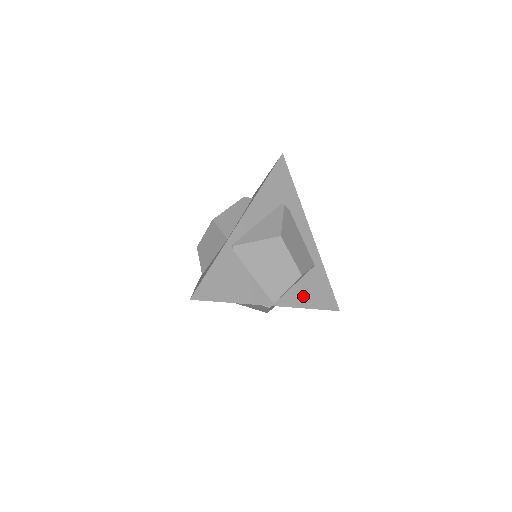
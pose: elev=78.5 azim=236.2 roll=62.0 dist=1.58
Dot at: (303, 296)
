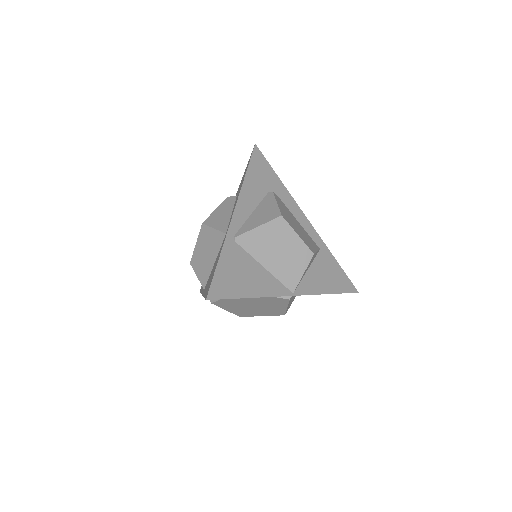
Dot at: (319, 282)
